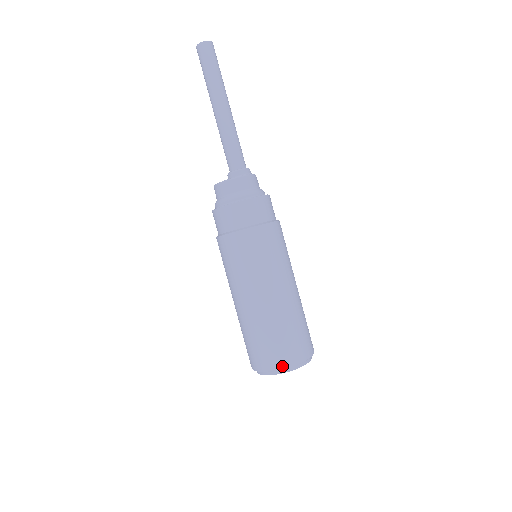
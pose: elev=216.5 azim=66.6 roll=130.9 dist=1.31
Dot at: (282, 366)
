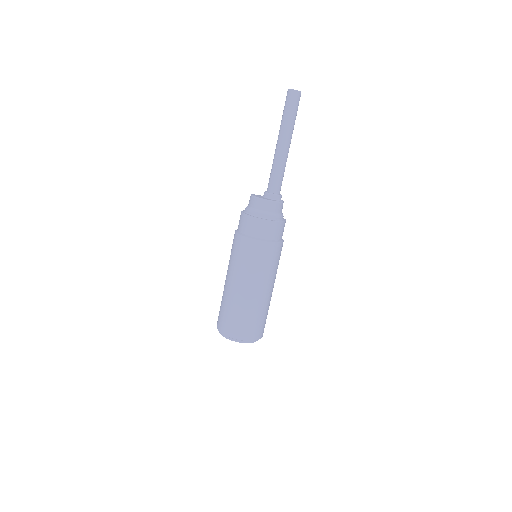
Dot at: (249, 339)
